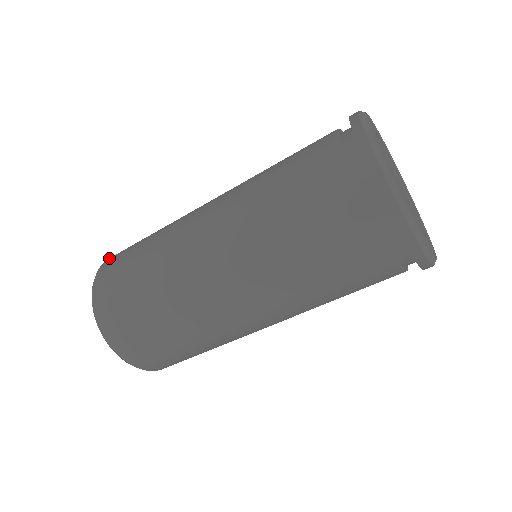
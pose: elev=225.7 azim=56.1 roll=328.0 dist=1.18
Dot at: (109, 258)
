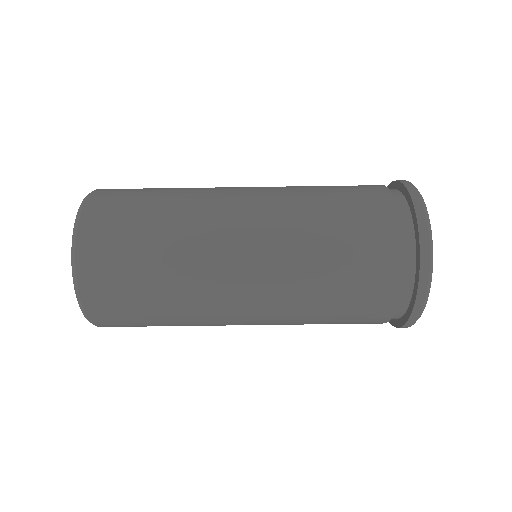
Dot at: occluded
